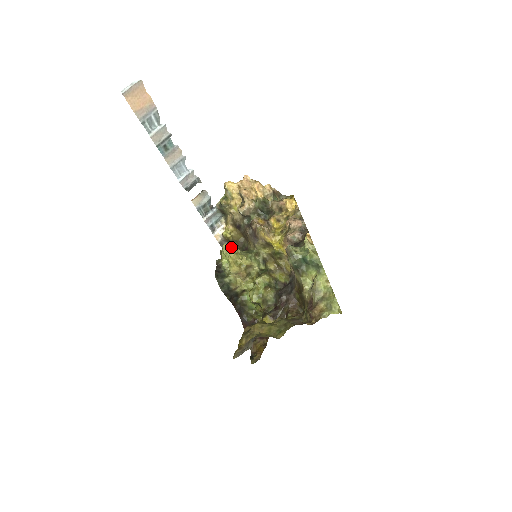
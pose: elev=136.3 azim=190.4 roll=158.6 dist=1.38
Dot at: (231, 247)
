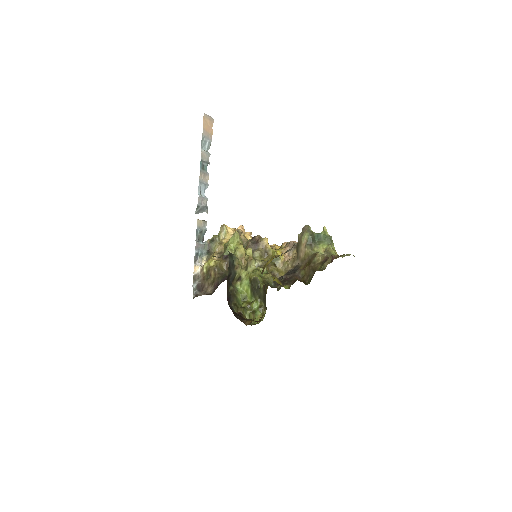
Dot at: (240, 237)
